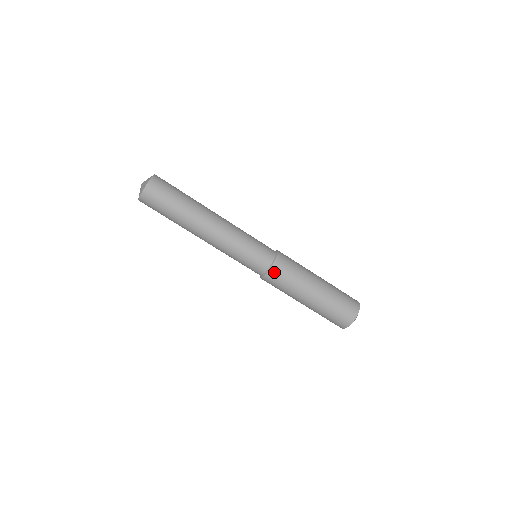
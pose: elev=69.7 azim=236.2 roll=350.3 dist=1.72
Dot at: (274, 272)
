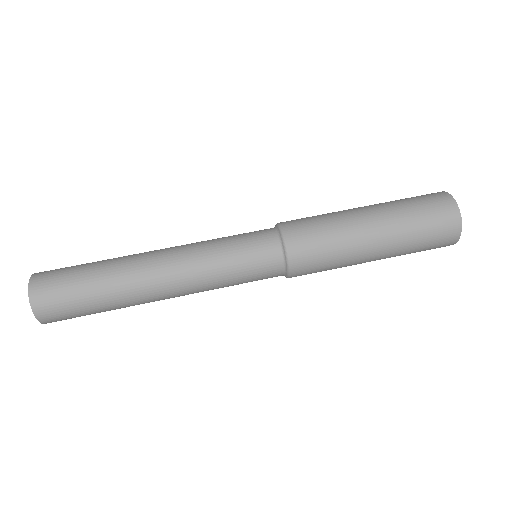
Dot at: (293, 241)
